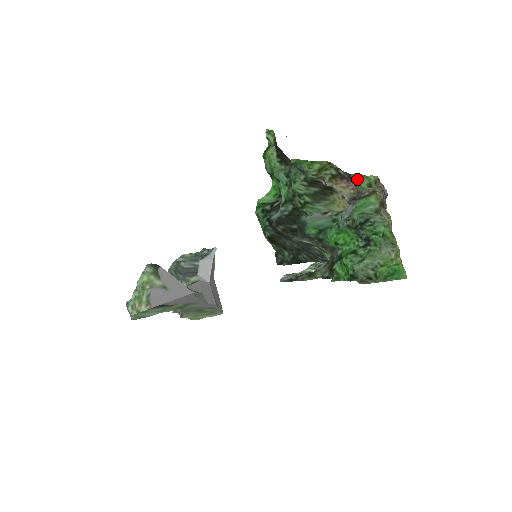
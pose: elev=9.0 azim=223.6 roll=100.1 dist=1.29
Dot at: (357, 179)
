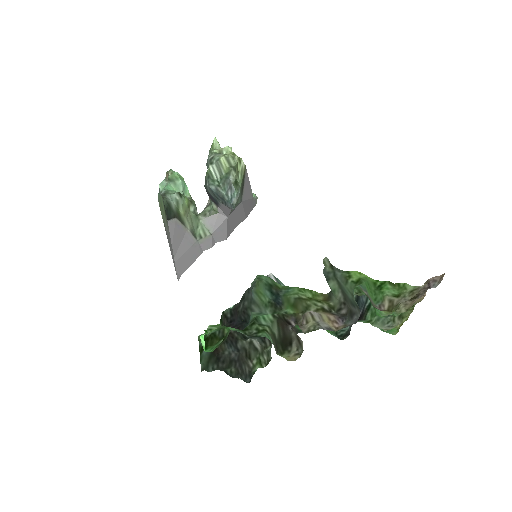
Dot at: (383, 287)
